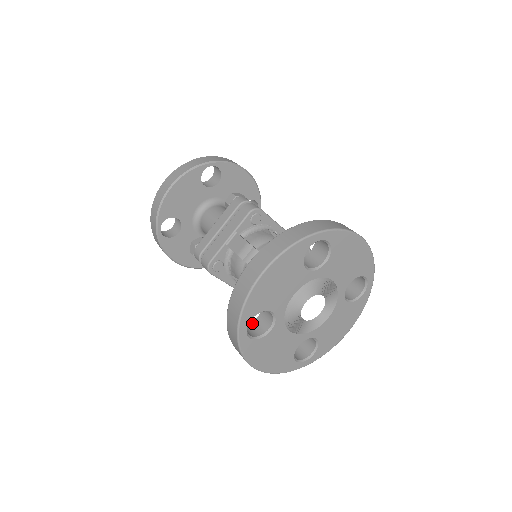
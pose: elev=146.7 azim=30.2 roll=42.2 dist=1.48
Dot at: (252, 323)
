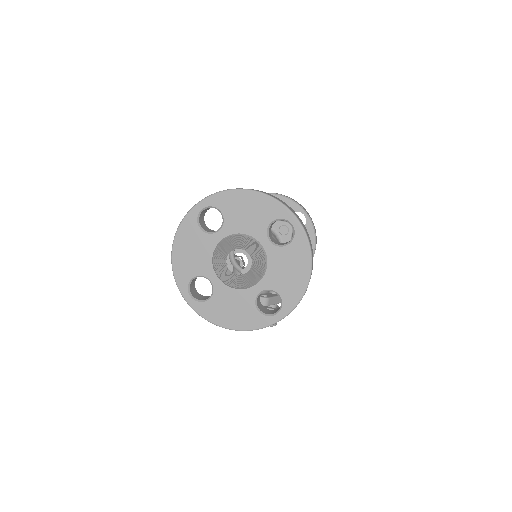
Dot at: occluded
